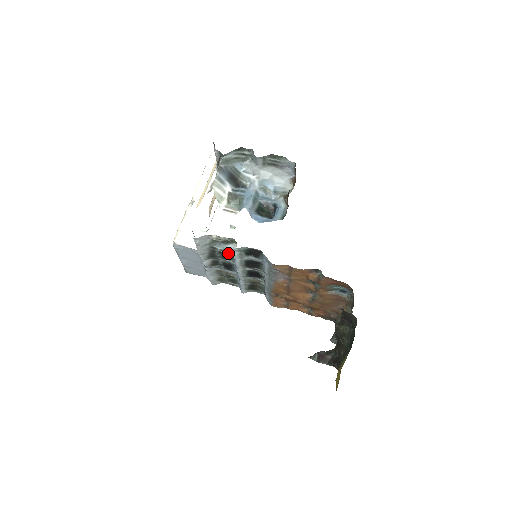
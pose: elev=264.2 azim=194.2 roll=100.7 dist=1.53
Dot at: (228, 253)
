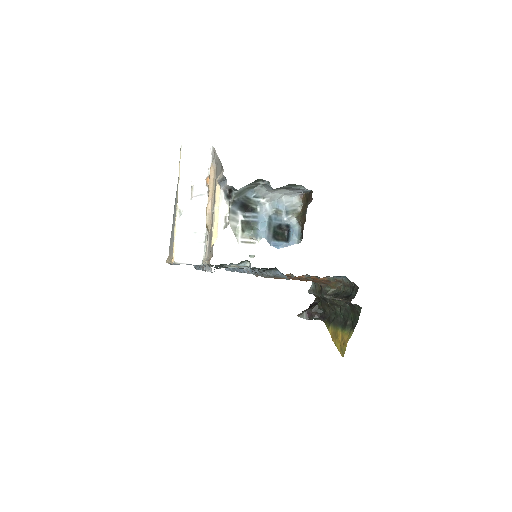
Dot at: occluded
